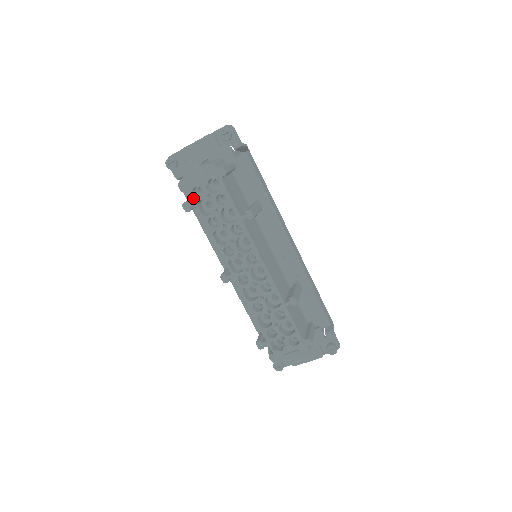
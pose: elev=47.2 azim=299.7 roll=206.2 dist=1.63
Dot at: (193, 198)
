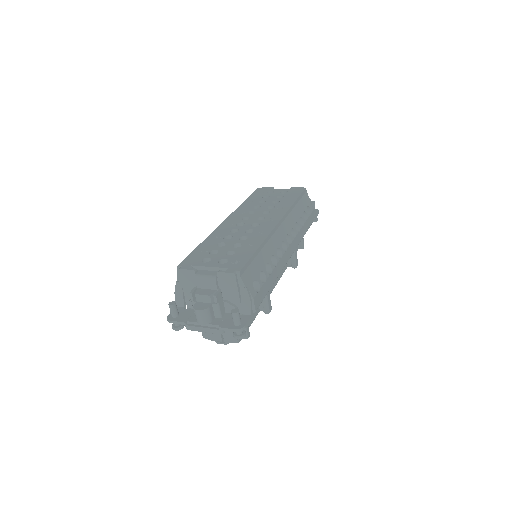
Dot at: occluded
